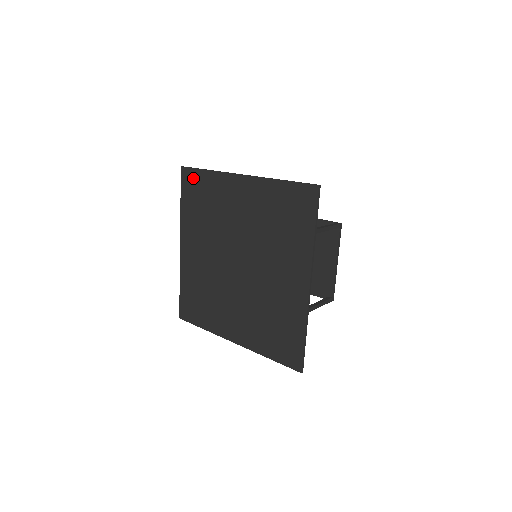
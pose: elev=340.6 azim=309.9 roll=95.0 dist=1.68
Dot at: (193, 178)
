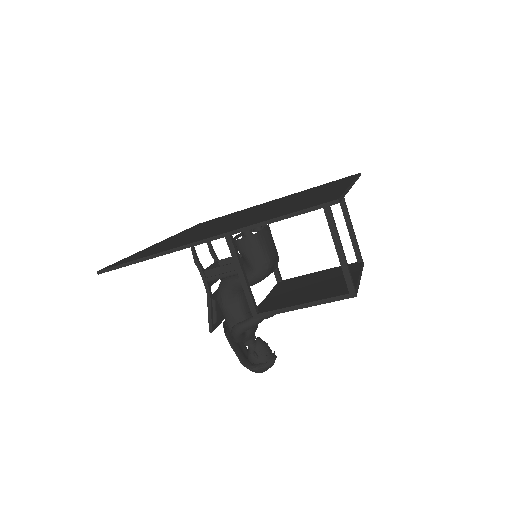
Dot at: (211, 220)
